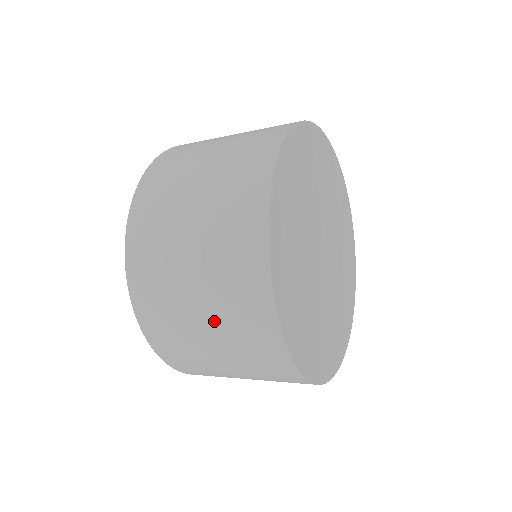
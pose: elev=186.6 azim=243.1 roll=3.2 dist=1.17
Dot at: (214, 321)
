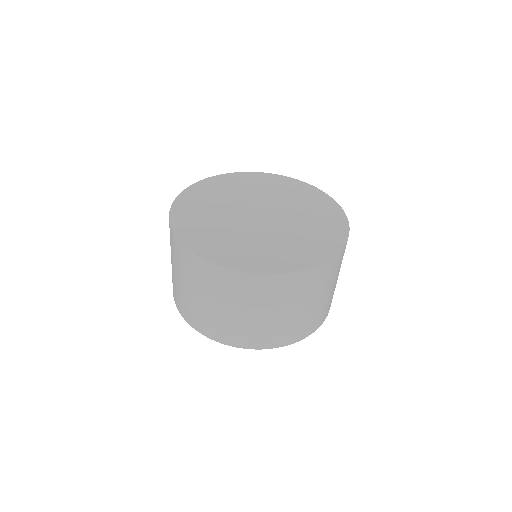
Dot at: occluded
